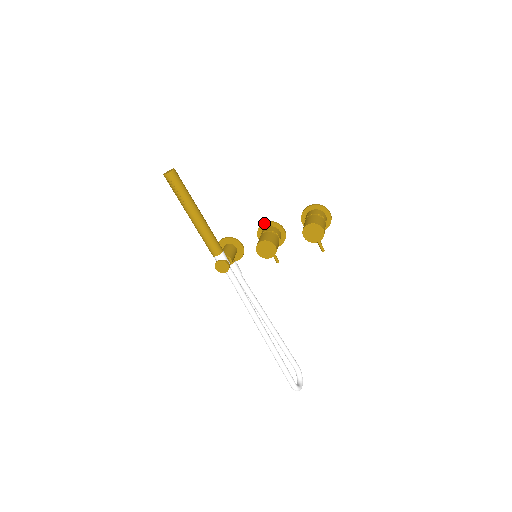
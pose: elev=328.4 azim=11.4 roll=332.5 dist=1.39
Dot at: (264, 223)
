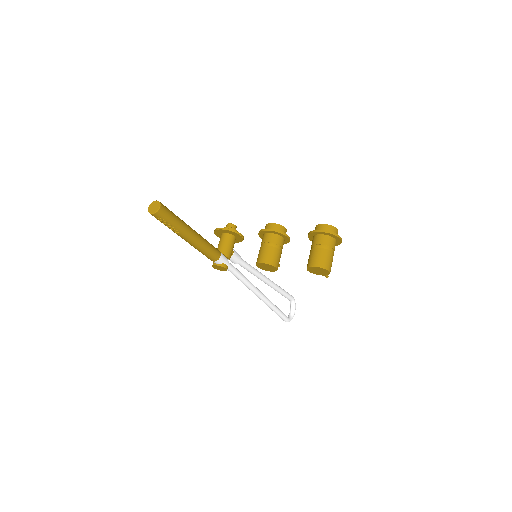
Dot at: (266, 230)
